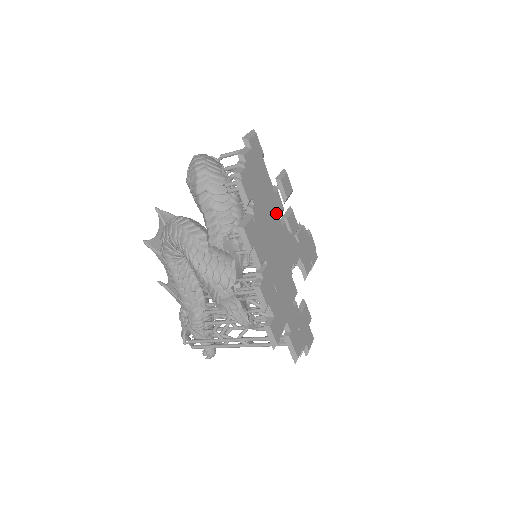
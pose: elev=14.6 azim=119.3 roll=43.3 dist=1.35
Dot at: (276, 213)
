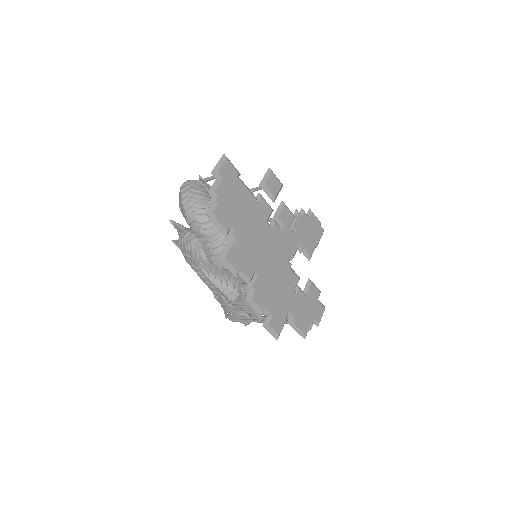
Dot at: (263, 221)
